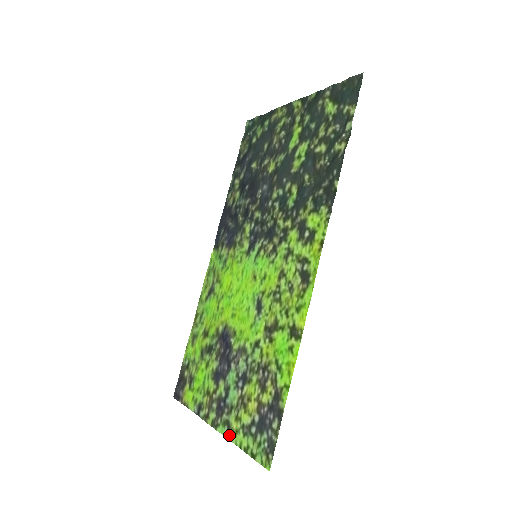
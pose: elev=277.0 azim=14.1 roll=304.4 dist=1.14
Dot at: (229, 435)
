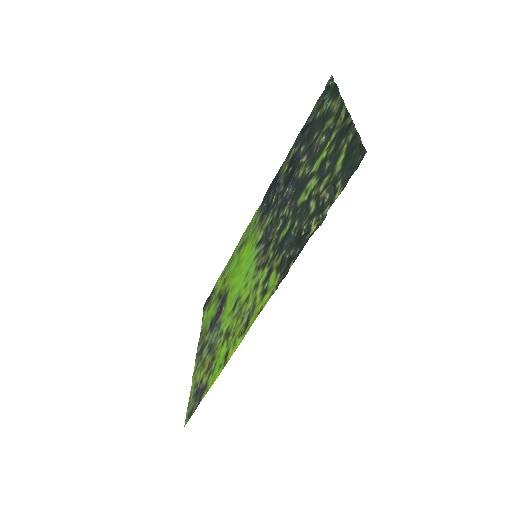
Dot at: (193, 375)
